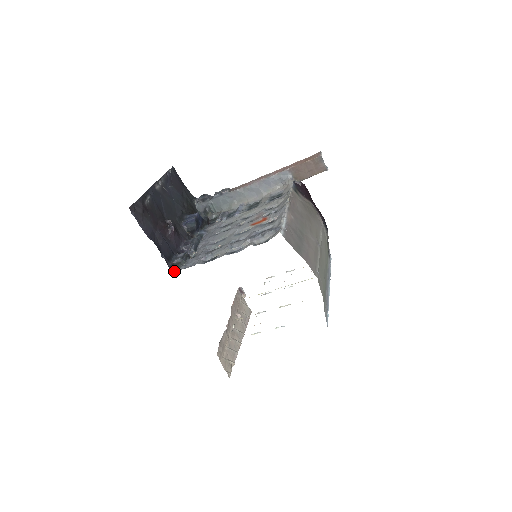
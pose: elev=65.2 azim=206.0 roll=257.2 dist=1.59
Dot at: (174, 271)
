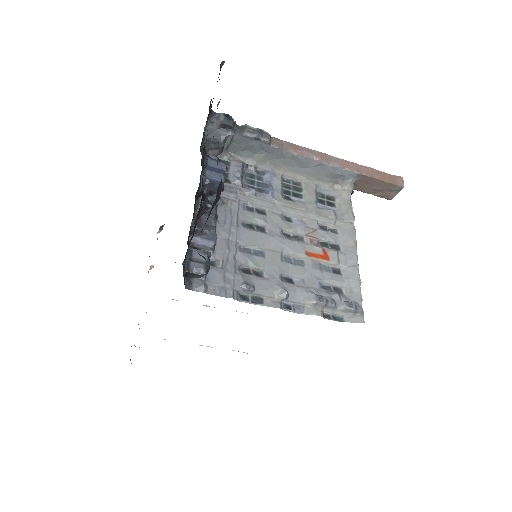
Dot at: (186, 287)
